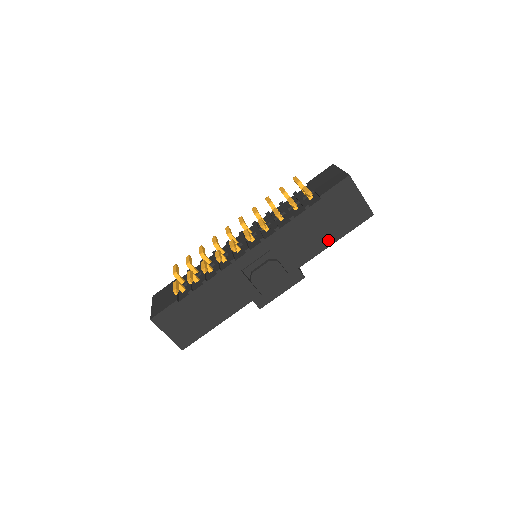
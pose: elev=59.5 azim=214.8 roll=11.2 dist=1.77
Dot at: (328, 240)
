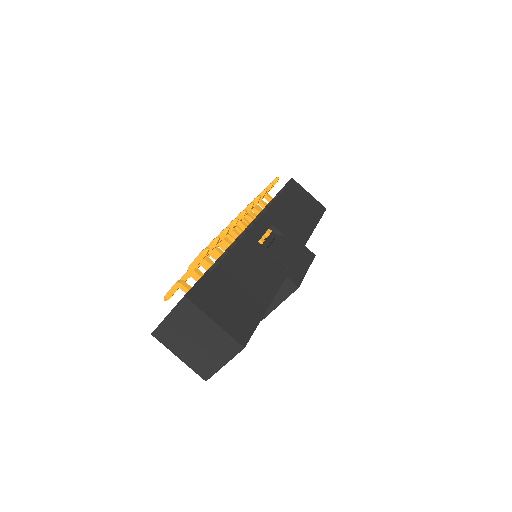
Dot at: (310, 223)
